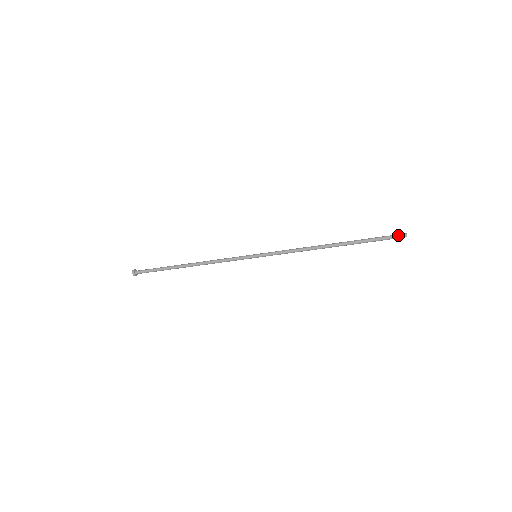
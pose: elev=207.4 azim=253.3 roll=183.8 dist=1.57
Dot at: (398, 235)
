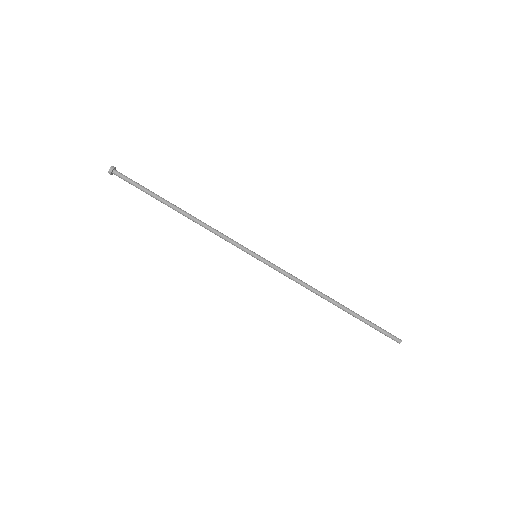
Dot at: occluded
